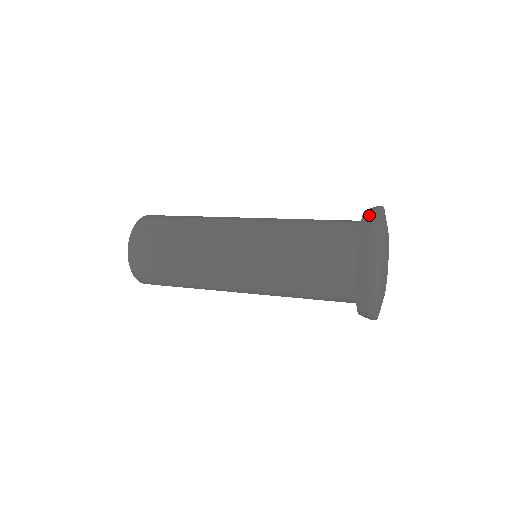
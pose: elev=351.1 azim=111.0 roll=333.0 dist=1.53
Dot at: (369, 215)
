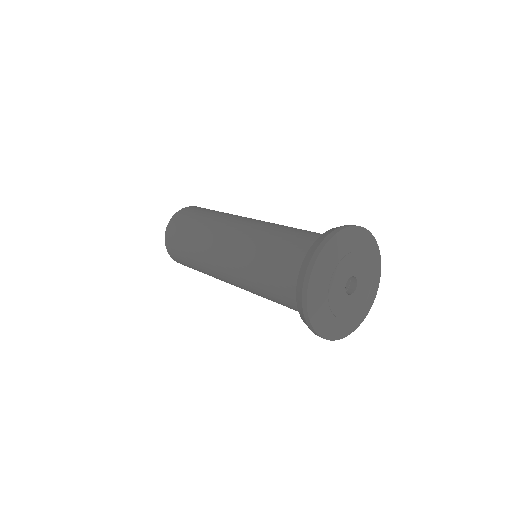
Dot at: (308, 258)
